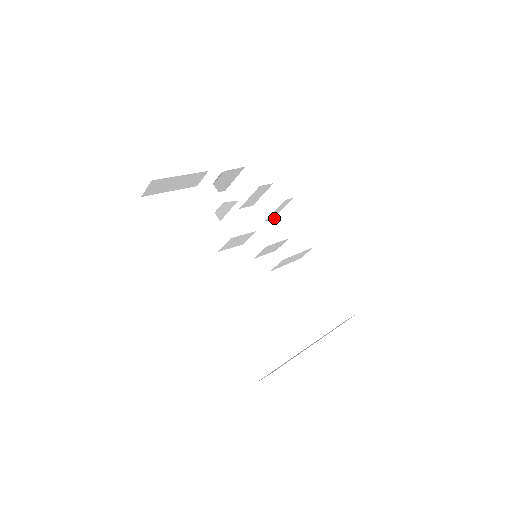
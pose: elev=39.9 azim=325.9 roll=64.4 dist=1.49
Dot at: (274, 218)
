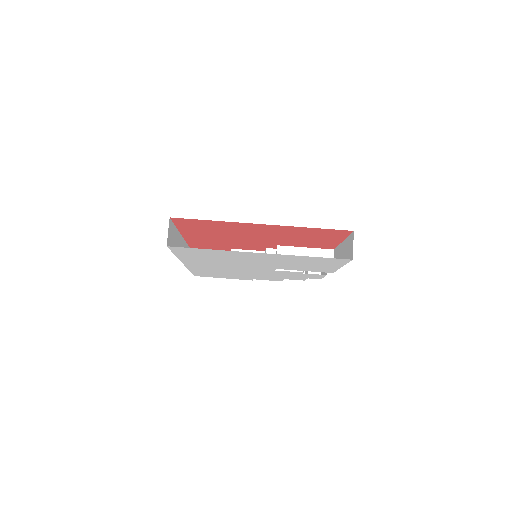
Dot at: occluded
